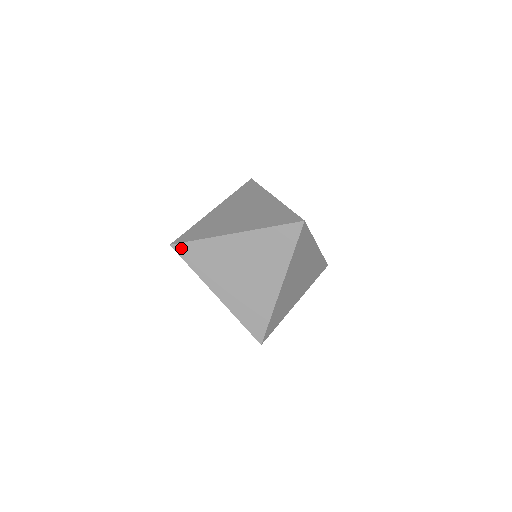
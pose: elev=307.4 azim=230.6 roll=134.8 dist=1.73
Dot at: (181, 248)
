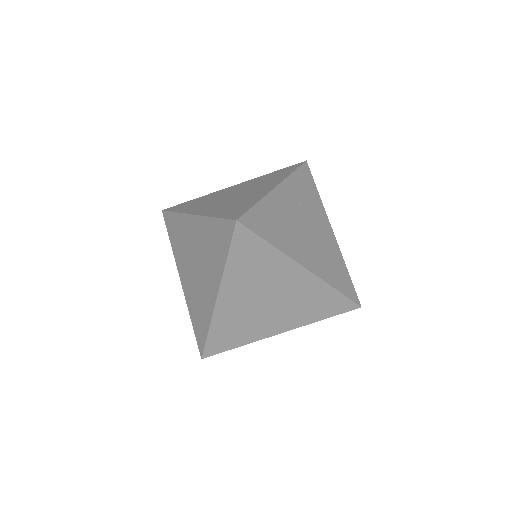
Dot at: (210, 351)
